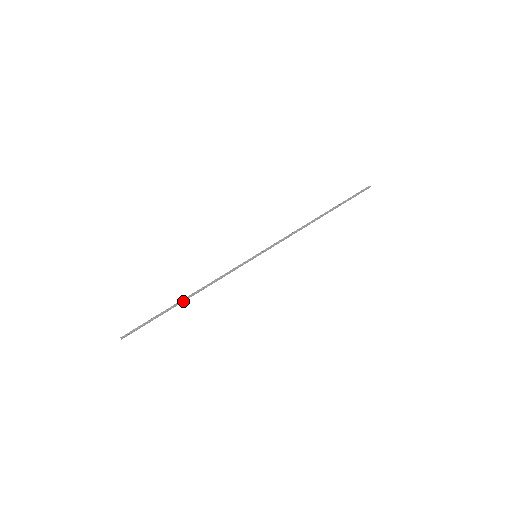
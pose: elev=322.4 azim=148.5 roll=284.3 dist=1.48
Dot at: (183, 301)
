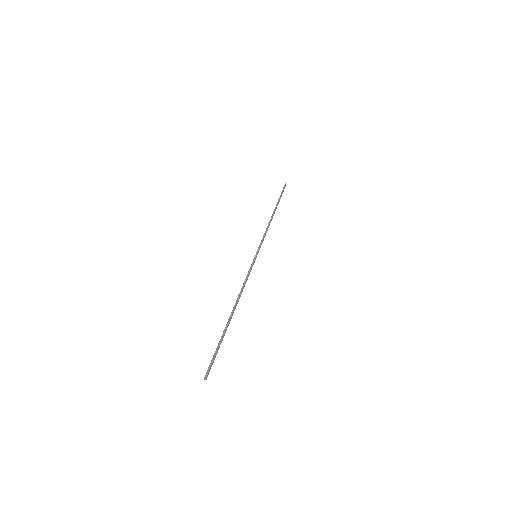
Dot at: occluded
